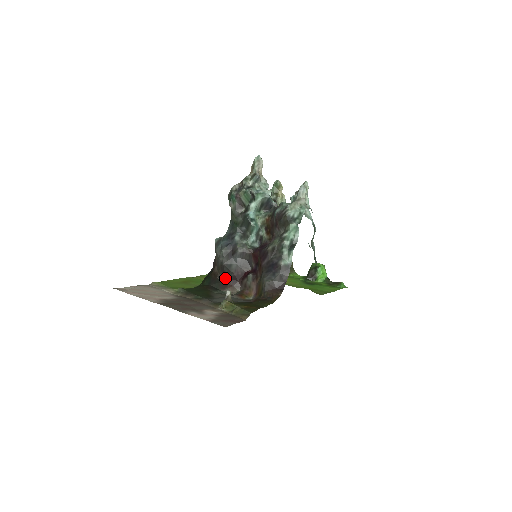
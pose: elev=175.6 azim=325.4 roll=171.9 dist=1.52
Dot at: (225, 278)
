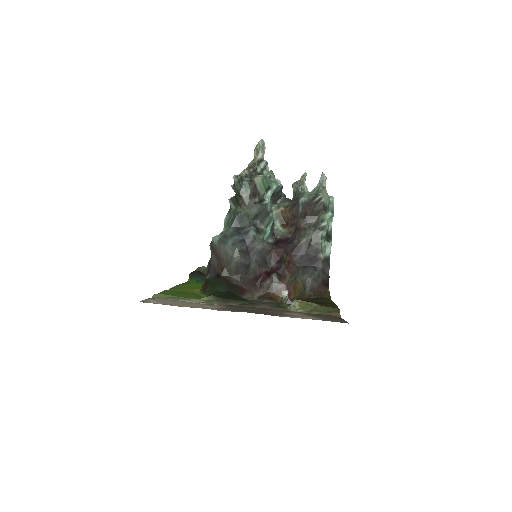
Dot at: (240, 282)
